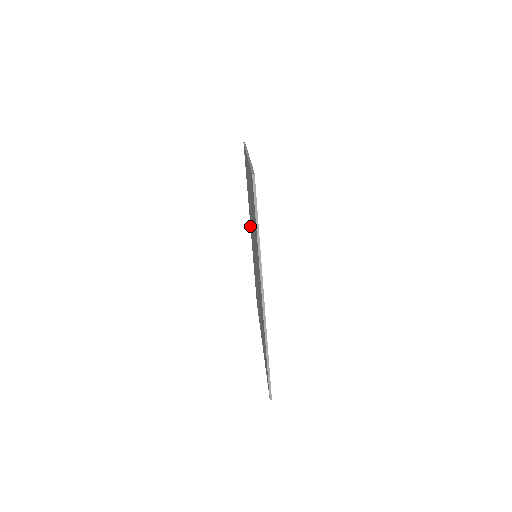
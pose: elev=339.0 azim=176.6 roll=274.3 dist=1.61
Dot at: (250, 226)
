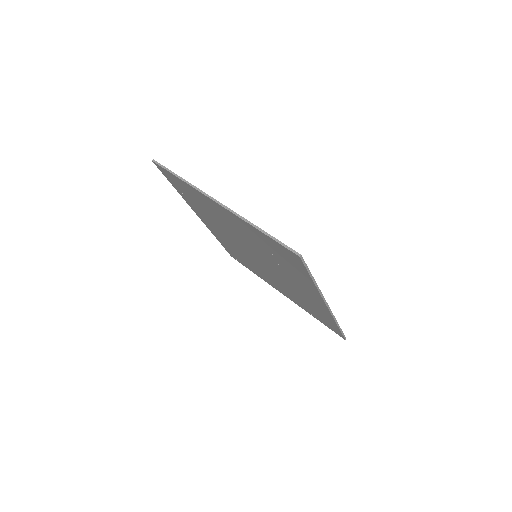
Dot at: occluded
